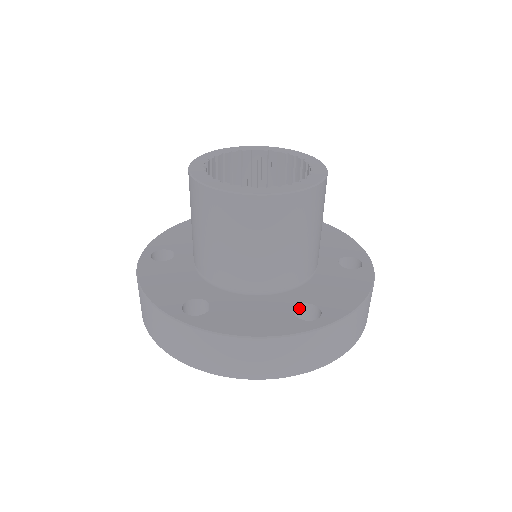
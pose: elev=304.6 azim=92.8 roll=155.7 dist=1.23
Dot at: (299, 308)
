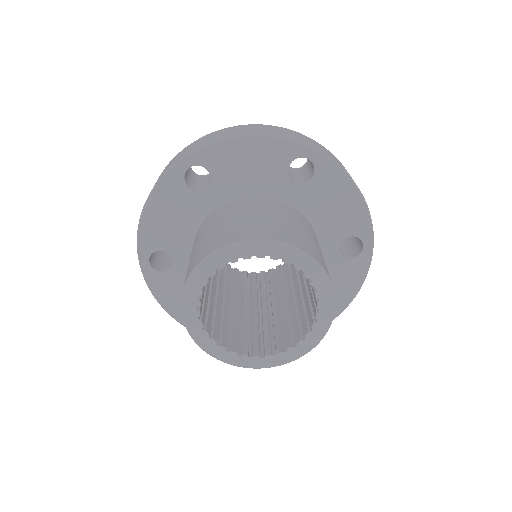
Dot at: occluded
